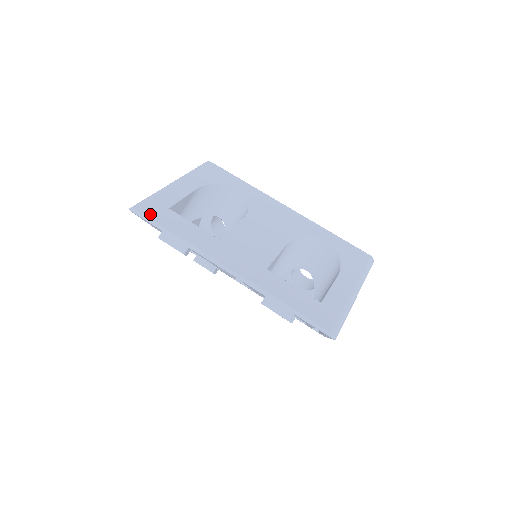
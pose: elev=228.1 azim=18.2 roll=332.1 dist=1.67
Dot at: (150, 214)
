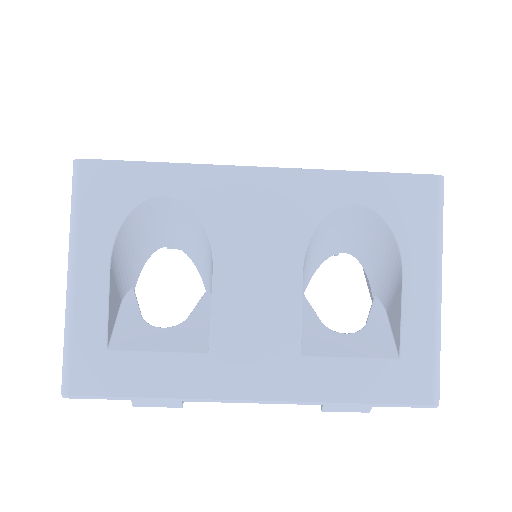
Dot at: (94, 388)
